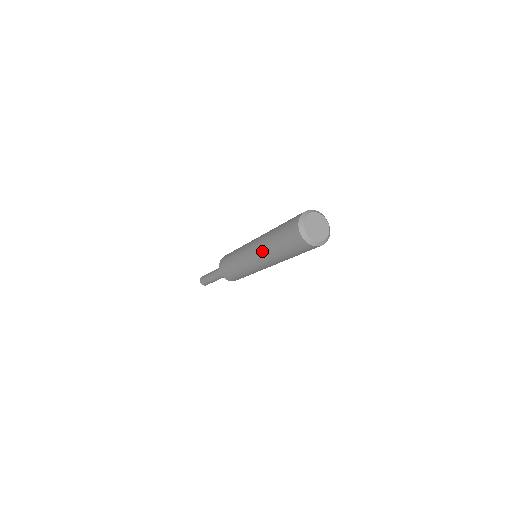
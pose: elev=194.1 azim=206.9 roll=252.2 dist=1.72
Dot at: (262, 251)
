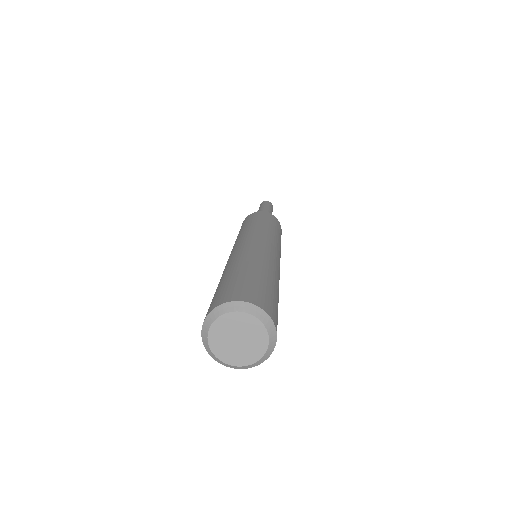
Dot at: occluded
